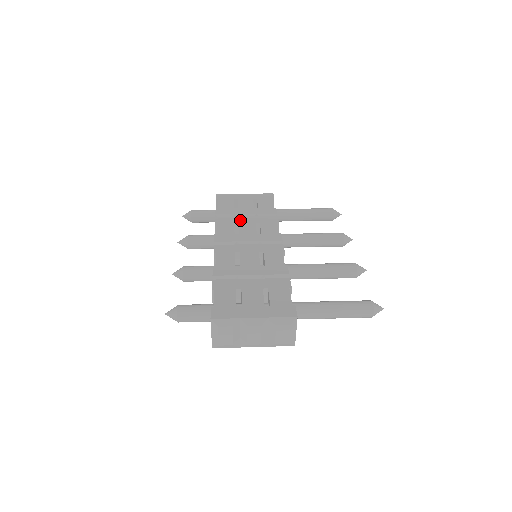
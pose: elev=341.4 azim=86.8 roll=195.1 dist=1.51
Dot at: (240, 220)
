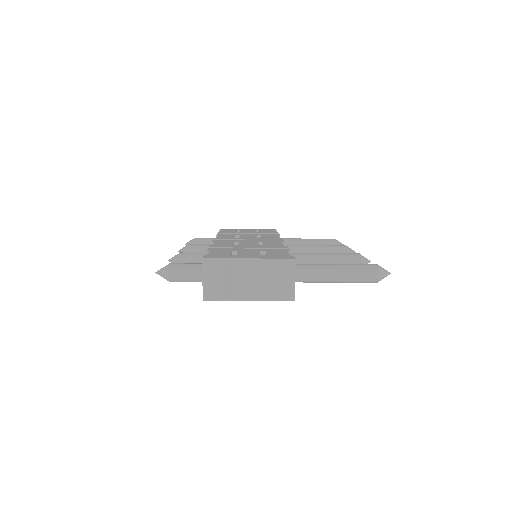
Dot at: (241, 234)
